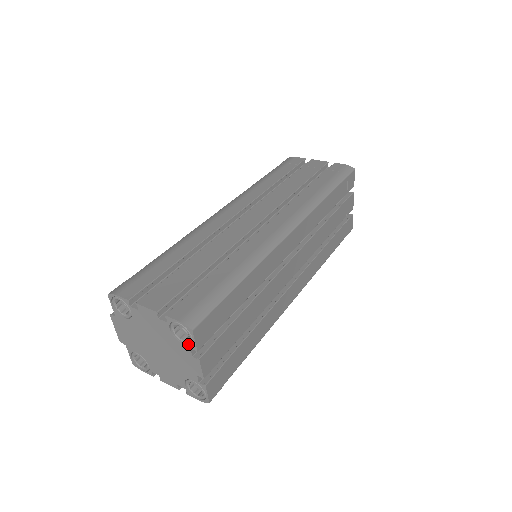
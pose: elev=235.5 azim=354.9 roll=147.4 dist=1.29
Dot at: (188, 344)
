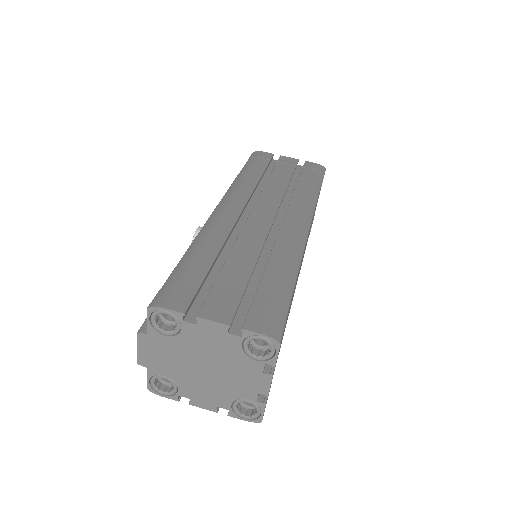
Dot at: (264, 359)
